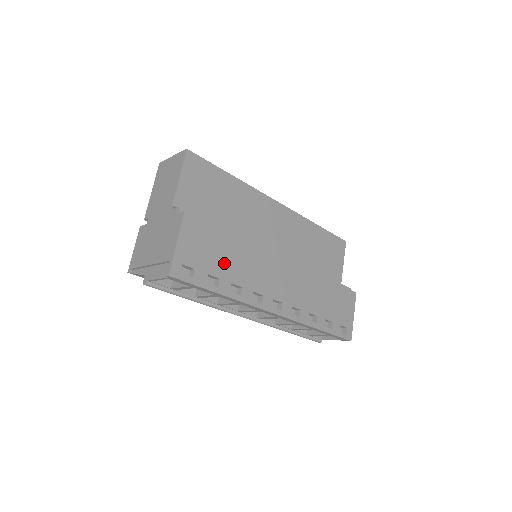
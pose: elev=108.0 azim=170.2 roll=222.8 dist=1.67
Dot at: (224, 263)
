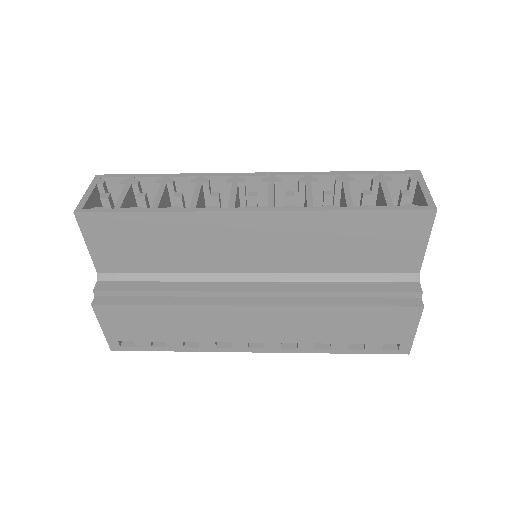
Dot at: (164, 330)
